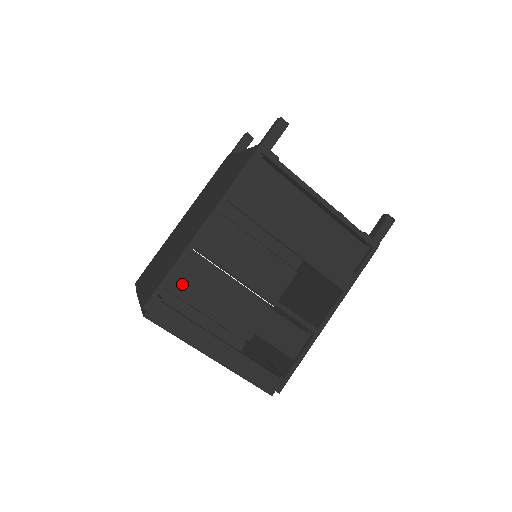
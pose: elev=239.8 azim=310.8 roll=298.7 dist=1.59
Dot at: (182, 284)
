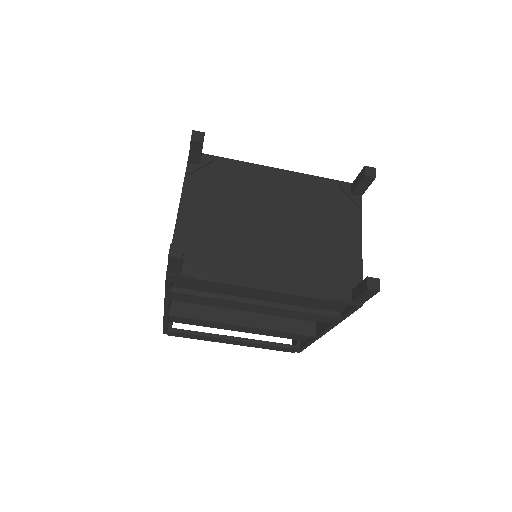
Dot at: occluded
